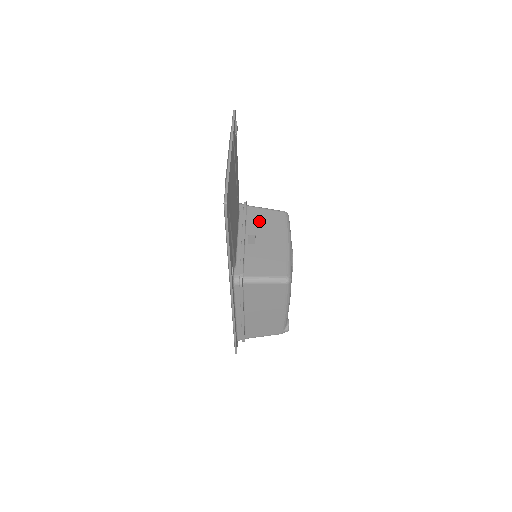
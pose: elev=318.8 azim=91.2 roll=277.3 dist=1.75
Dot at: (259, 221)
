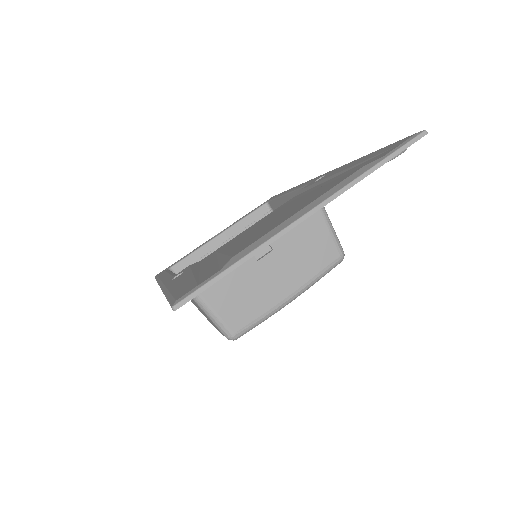
Dot at: (301, 236)
